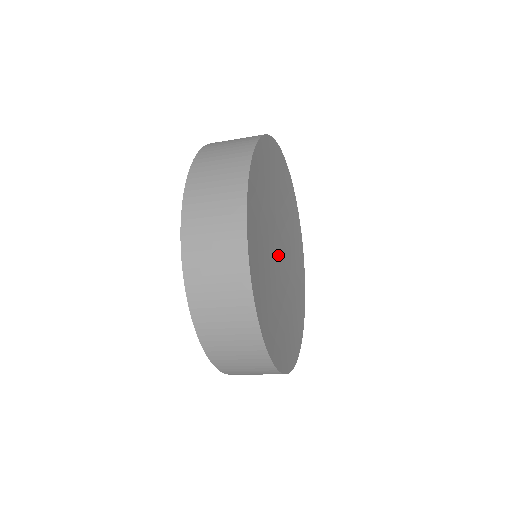
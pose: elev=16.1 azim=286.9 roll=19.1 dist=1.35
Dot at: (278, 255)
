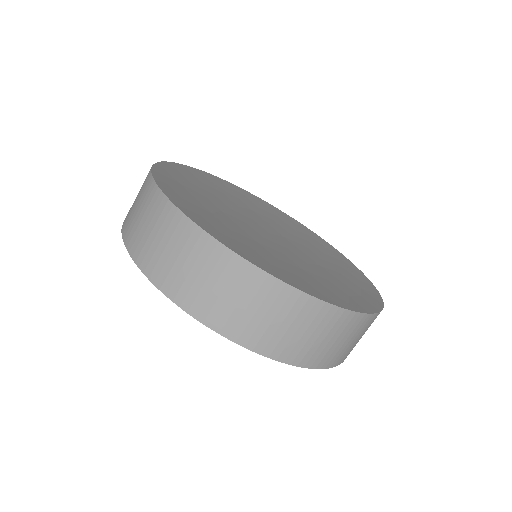
Dot at: (265, 232)
